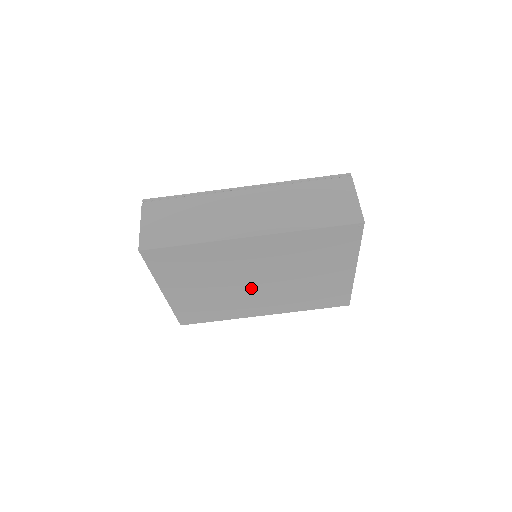
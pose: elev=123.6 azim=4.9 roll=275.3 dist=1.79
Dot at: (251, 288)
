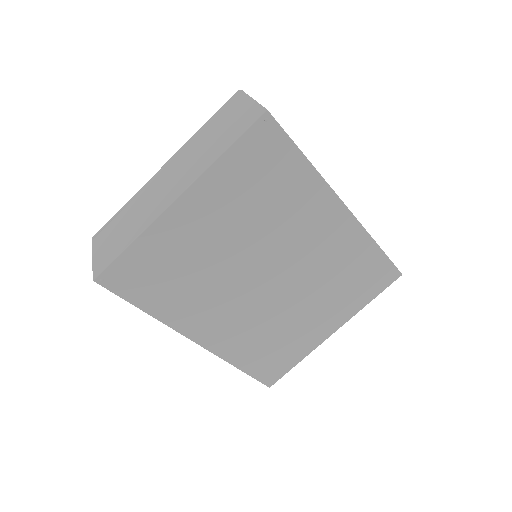
Dot at: (251, 281)
